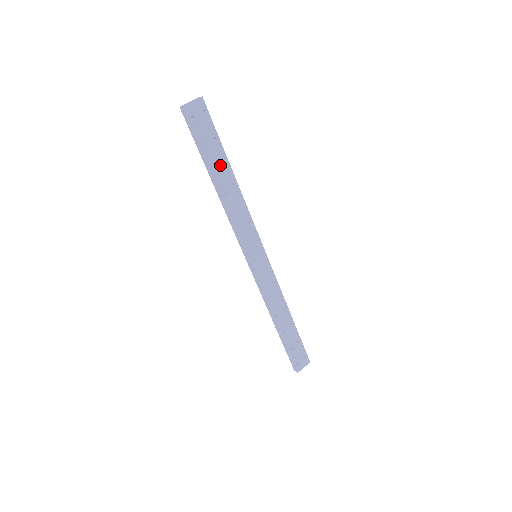
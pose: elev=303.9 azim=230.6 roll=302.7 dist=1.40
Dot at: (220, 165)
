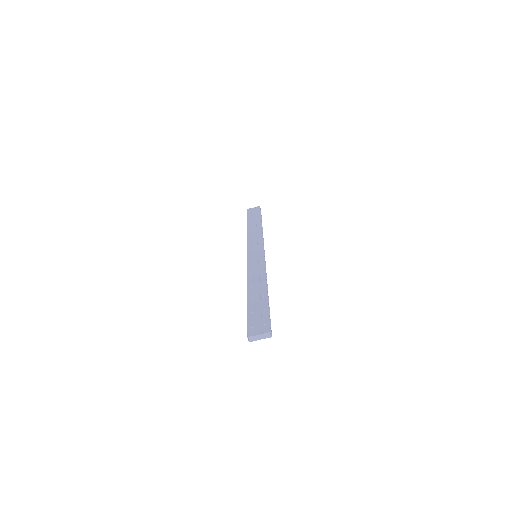
Dot at: occluded
